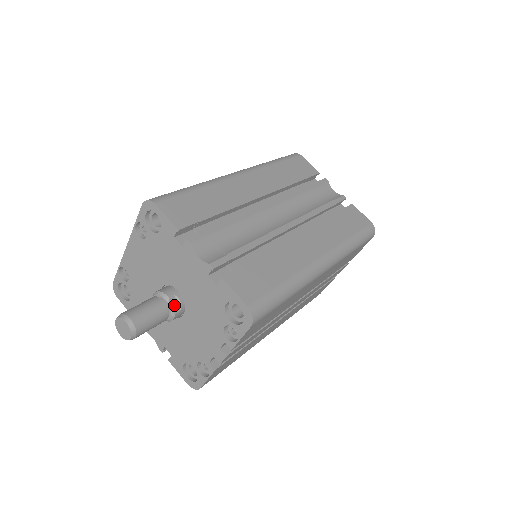
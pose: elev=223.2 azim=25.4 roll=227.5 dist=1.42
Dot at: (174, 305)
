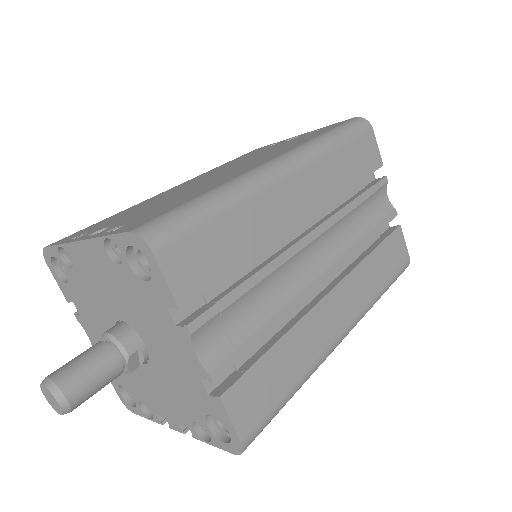
Dot at: (134, 362)
